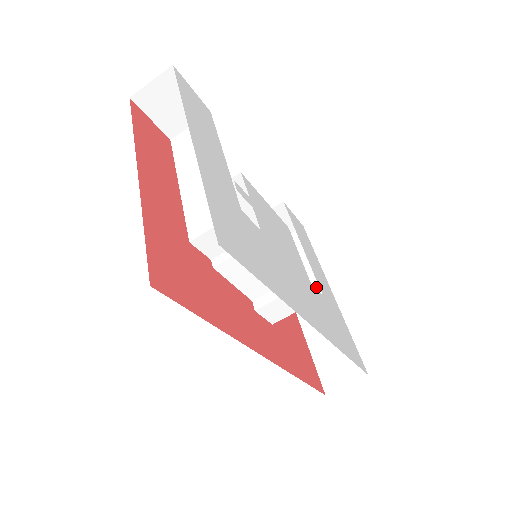
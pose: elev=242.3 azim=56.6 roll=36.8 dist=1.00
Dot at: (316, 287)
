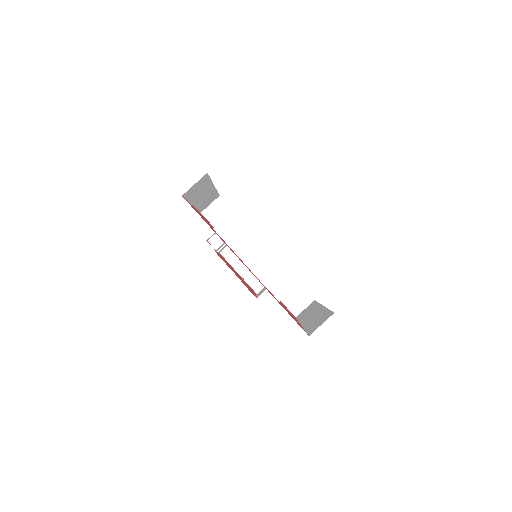
Dot at: (315, 310)
